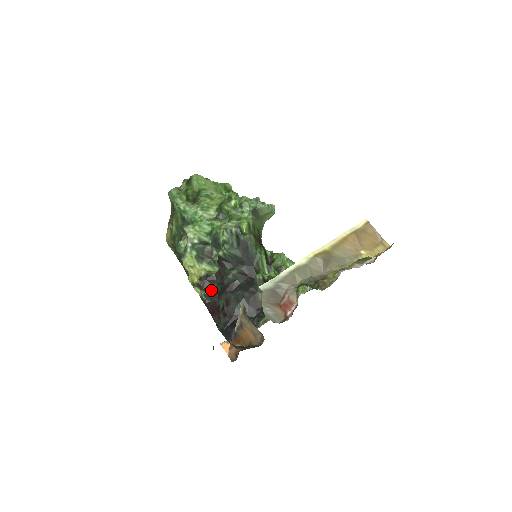
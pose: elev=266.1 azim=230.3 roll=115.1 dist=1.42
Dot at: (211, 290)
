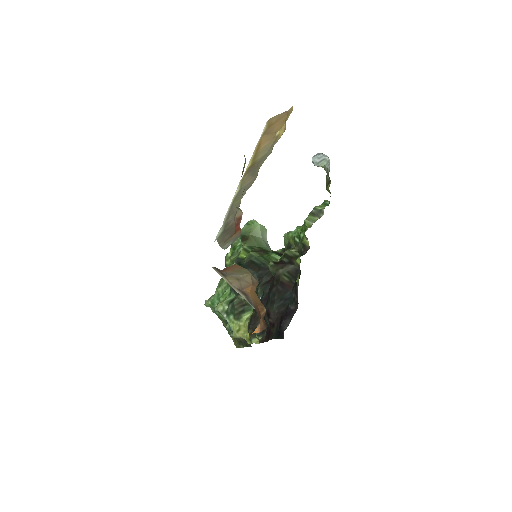
Dot at: occluded
